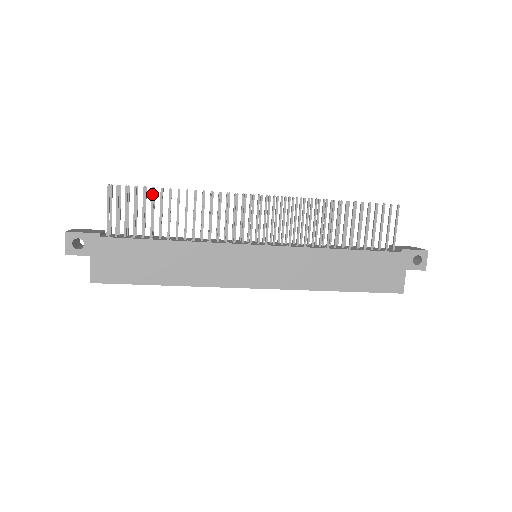
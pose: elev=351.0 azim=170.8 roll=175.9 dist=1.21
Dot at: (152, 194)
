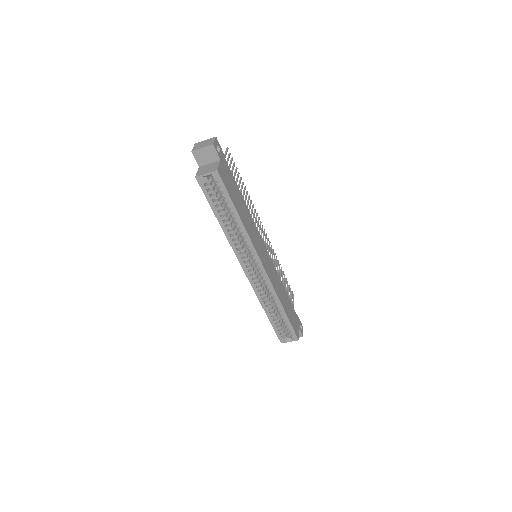
Dot at: occluded
